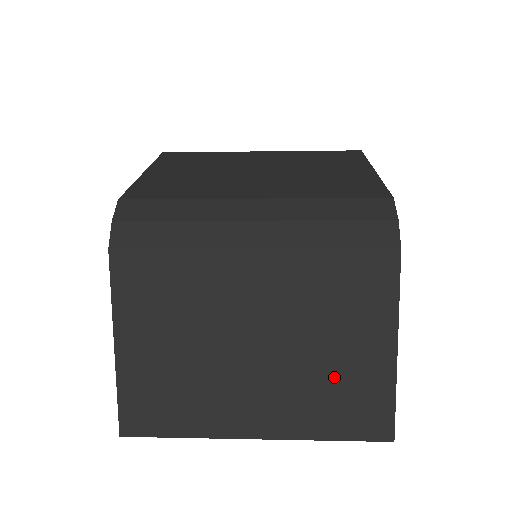
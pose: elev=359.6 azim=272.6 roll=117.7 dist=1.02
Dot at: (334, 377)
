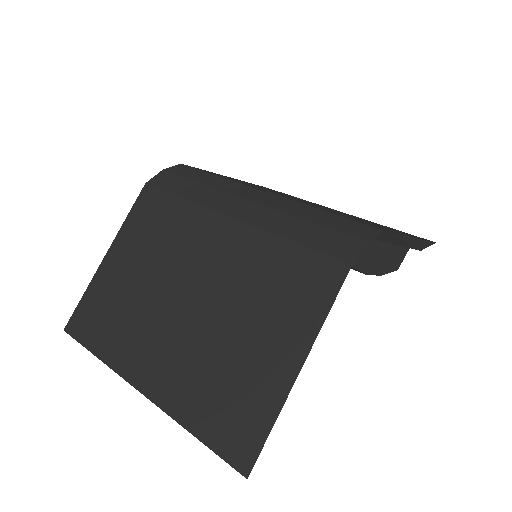
Dot at: (231, 367)
